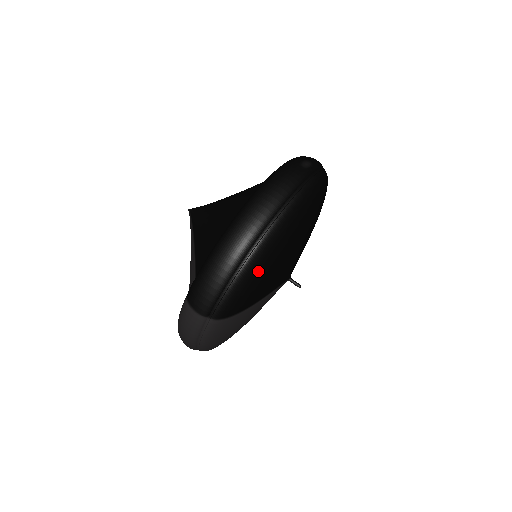
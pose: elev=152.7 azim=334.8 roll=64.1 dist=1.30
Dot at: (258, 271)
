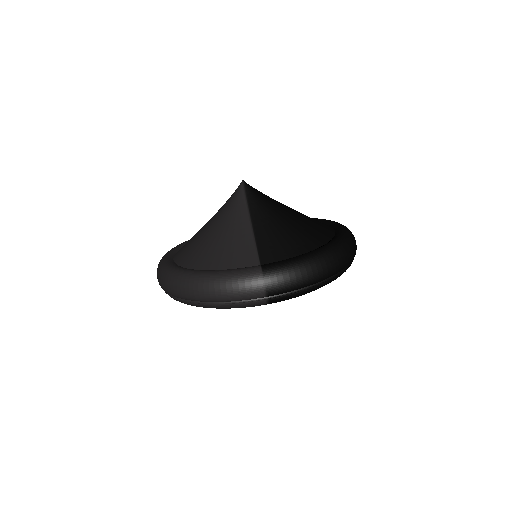
Dot at: occluded
